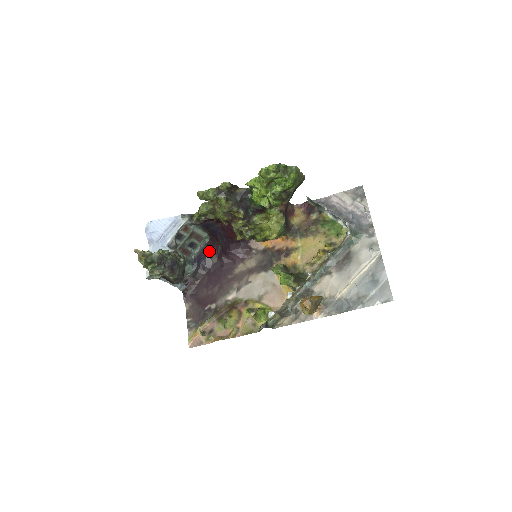
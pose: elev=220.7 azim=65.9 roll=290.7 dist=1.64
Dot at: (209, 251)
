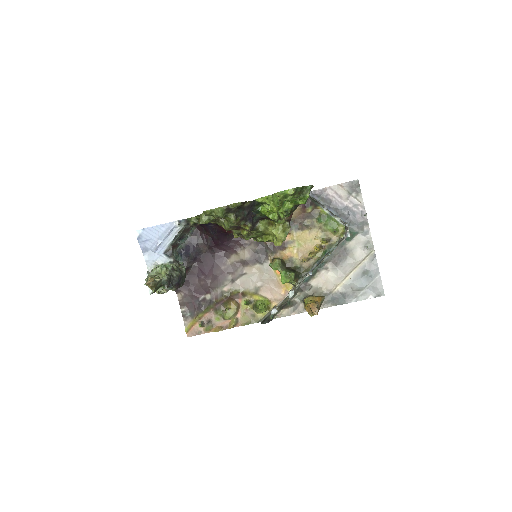
Dot at: (198, 241)
